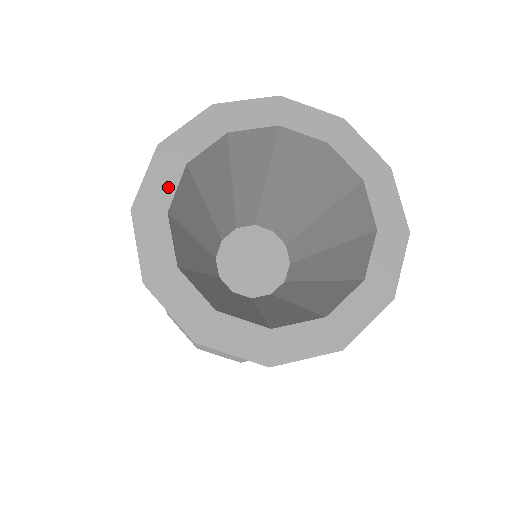
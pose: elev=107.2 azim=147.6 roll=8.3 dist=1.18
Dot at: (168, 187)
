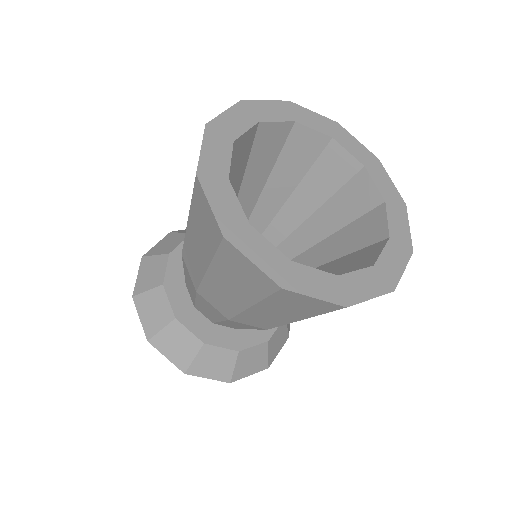
Dot at: (240, 127)
